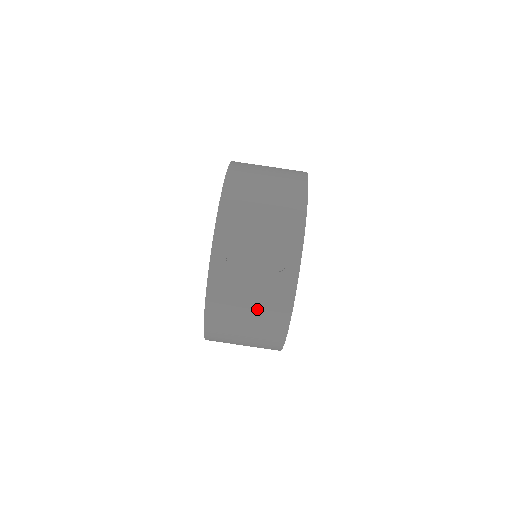
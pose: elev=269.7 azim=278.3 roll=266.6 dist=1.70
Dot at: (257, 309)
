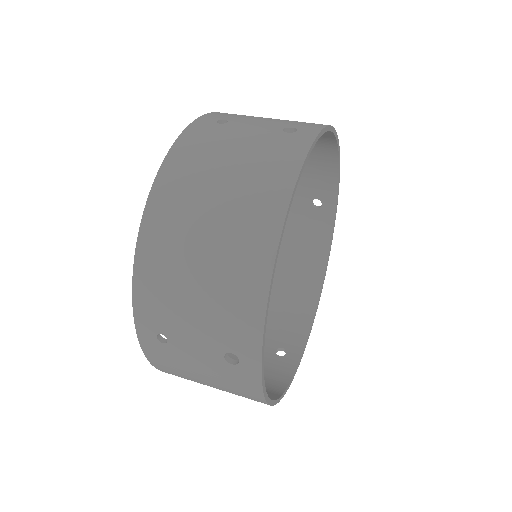
Dot at: (242, 169)
